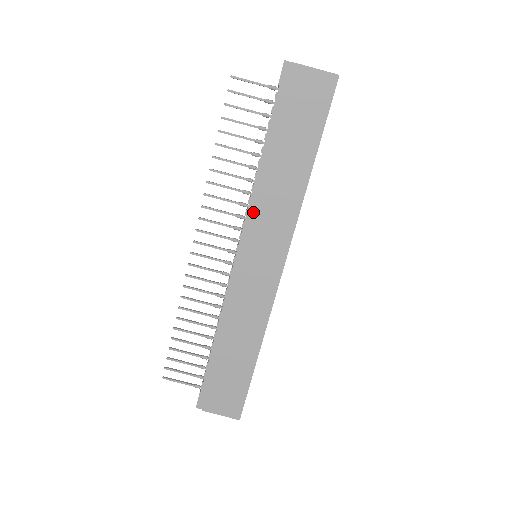
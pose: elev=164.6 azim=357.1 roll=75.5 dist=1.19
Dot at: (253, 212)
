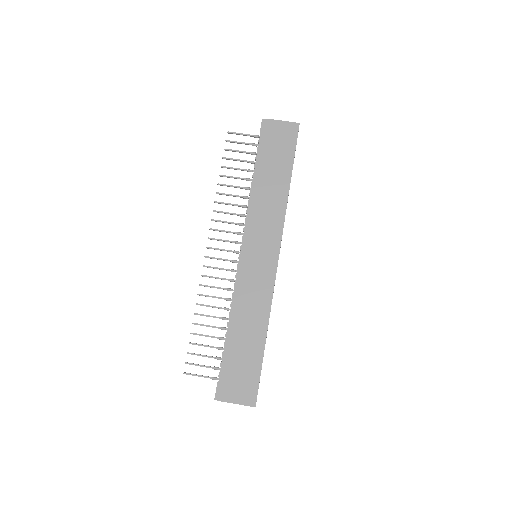
Dot at: (251, 219)
